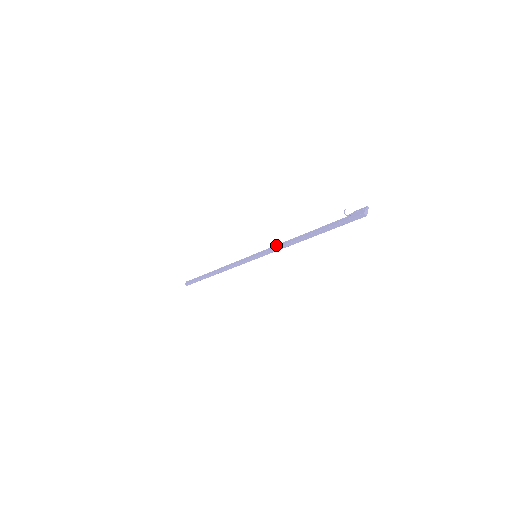
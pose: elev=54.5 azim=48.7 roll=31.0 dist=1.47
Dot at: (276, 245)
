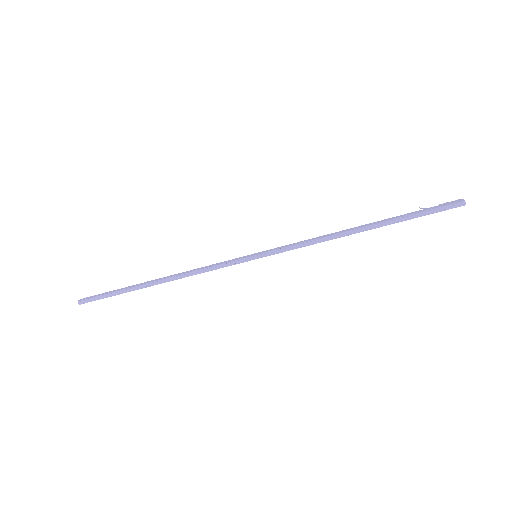
Dot at: (301, 241)
